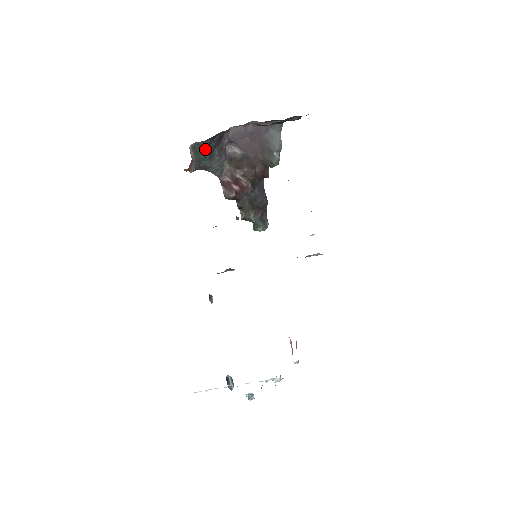
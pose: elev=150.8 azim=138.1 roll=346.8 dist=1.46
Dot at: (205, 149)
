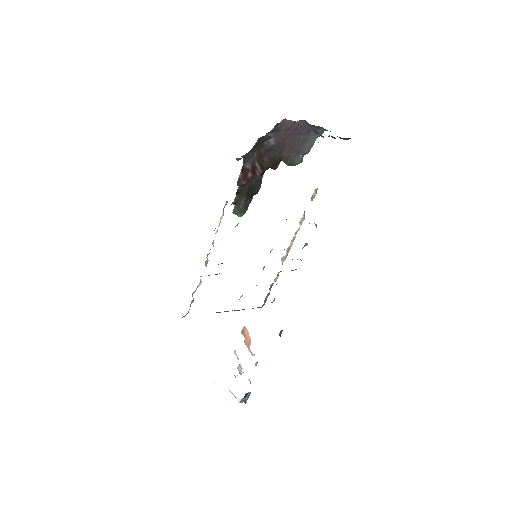
Dot at: (264, 141)
